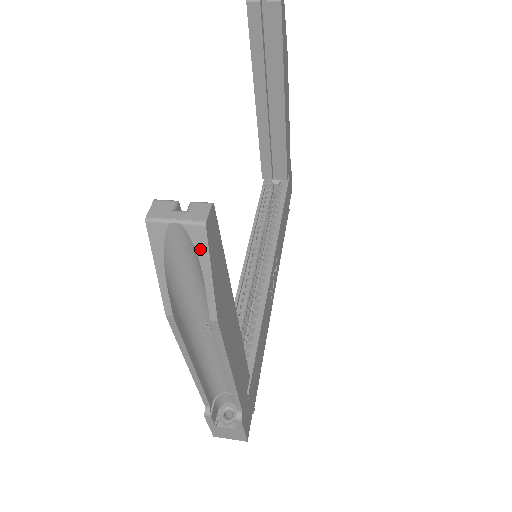
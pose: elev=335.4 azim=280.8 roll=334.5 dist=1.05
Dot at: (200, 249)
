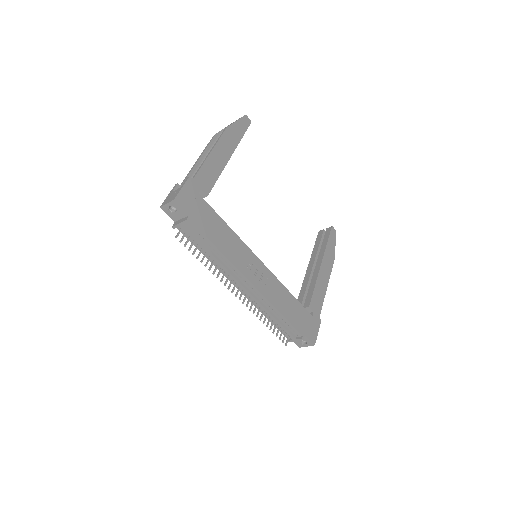
Dot at: (240, 118)
